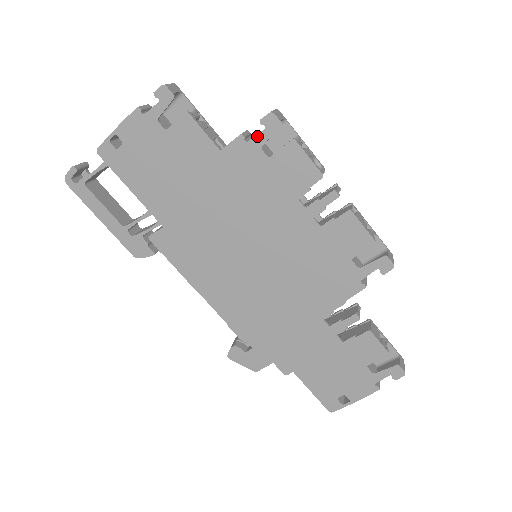
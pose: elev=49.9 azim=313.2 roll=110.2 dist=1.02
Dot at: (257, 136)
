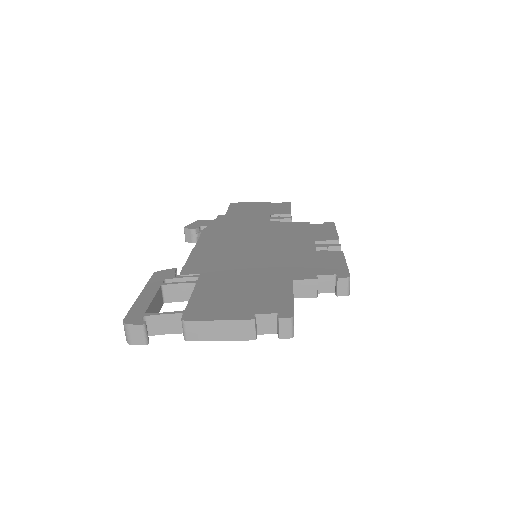
Dot at: occluded
